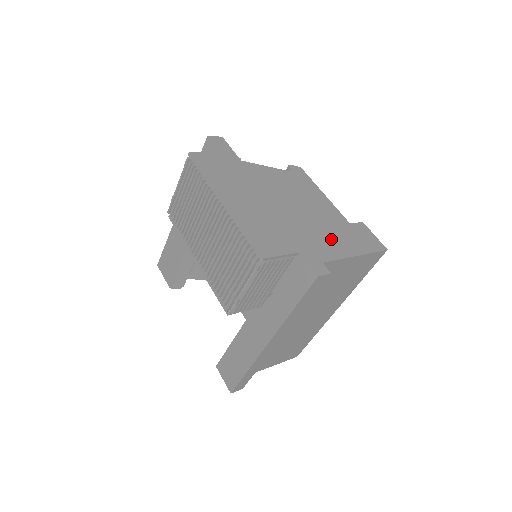
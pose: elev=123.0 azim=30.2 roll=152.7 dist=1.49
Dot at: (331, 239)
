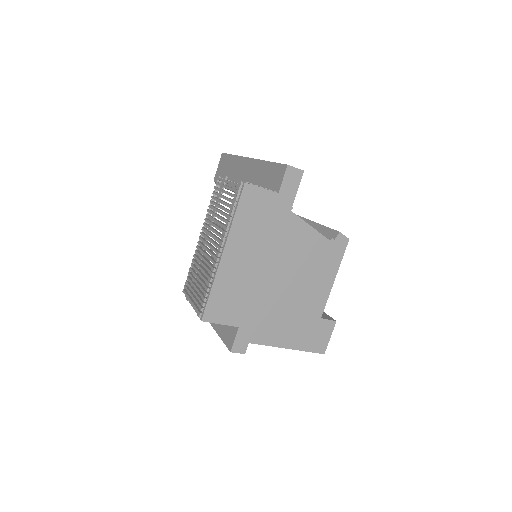
Dot at: (283, 326)
